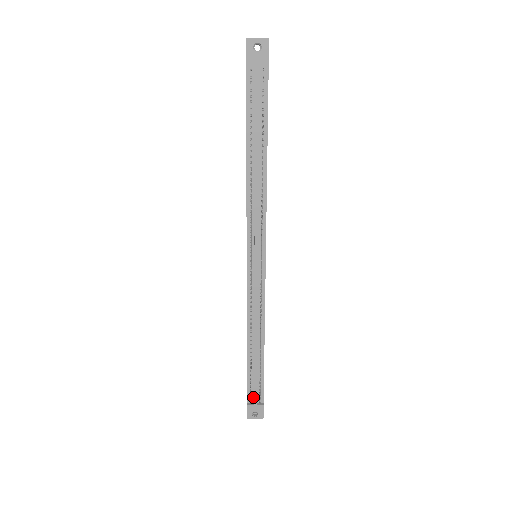
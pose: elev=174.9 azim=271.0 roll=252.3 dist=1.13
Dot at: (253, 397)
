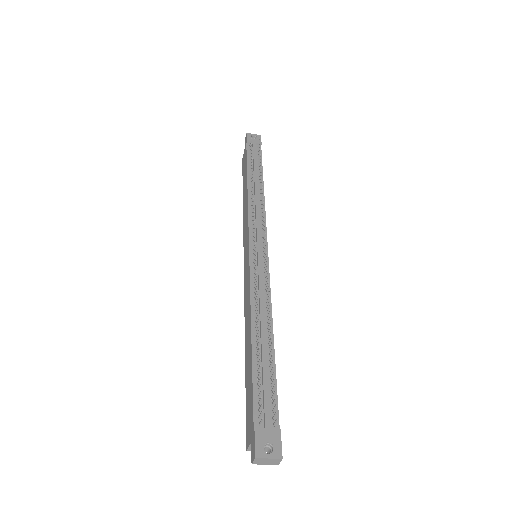
Dot at: (263, 418)
